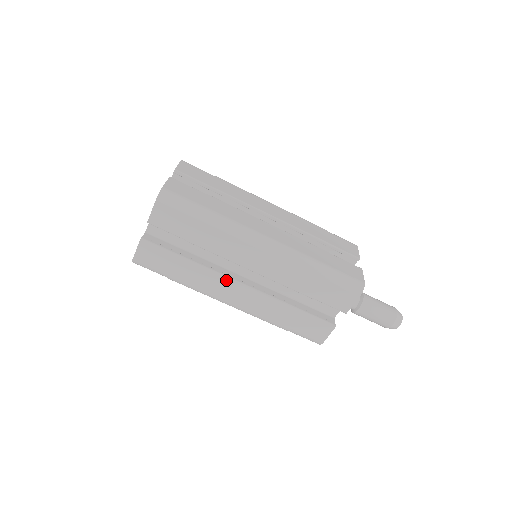
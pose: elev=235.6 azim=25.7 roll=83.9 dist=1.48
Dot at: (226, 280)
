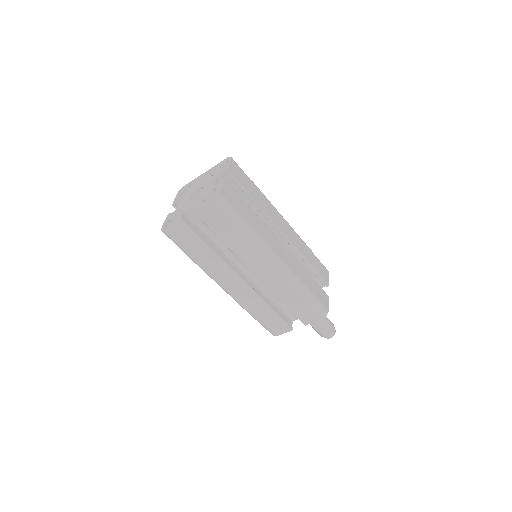
Dot at: (232, 273)
